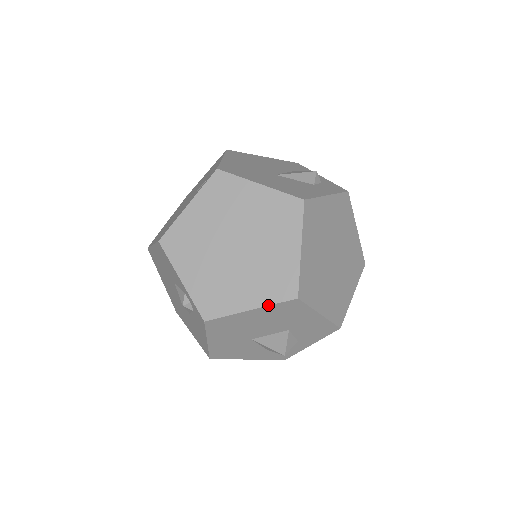
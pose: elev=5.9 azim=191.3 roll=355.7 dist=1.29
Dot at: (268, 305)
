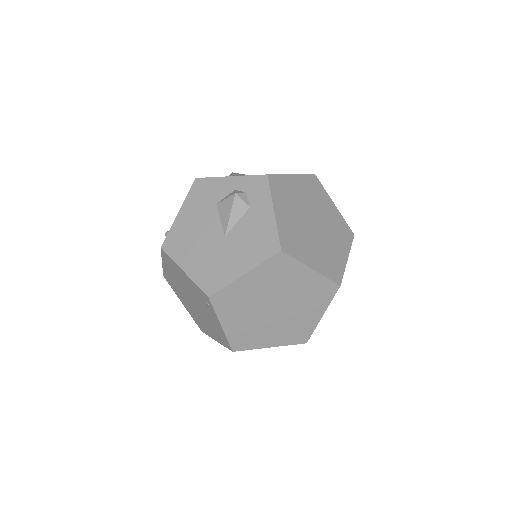
Dot at: occluded
